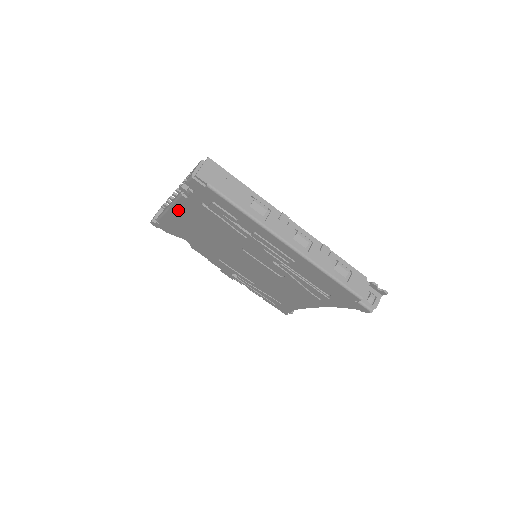
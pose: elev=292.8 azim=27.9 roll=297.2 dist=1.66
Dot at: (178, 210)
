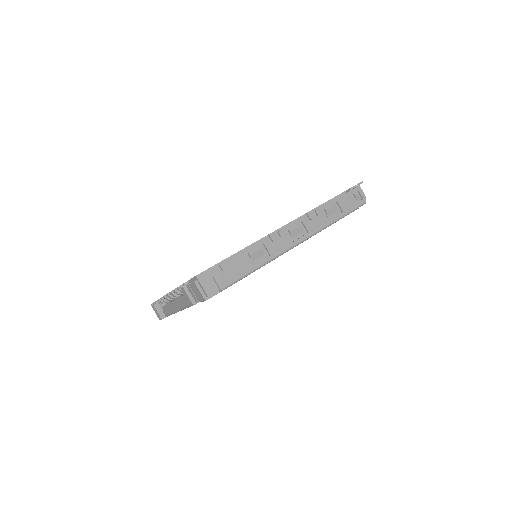
Dot at: occluded
